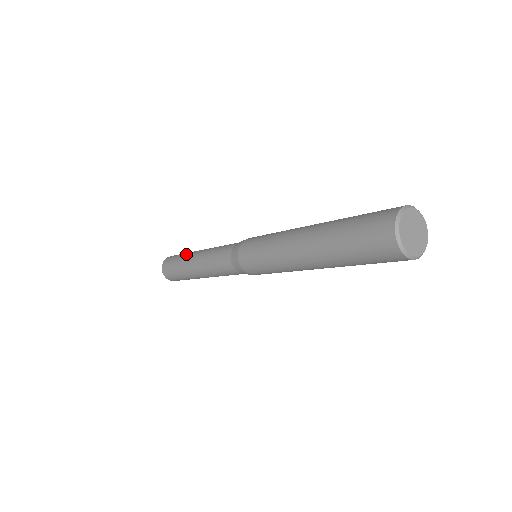
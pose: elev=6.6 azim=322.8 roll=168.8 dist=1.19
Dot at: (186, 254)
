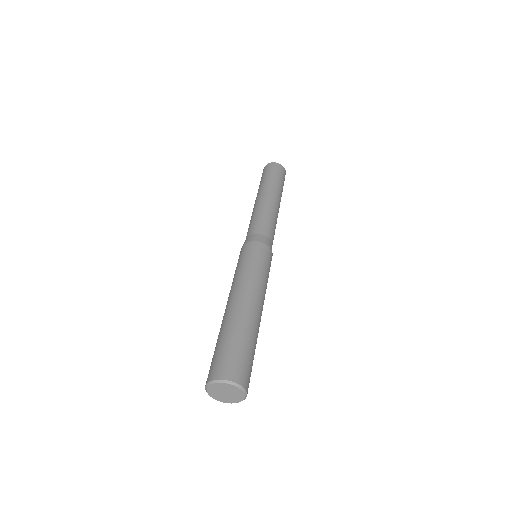
Dot at: (263, 185)
